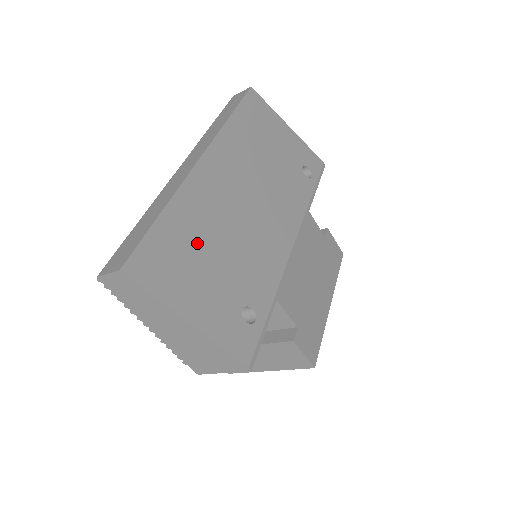
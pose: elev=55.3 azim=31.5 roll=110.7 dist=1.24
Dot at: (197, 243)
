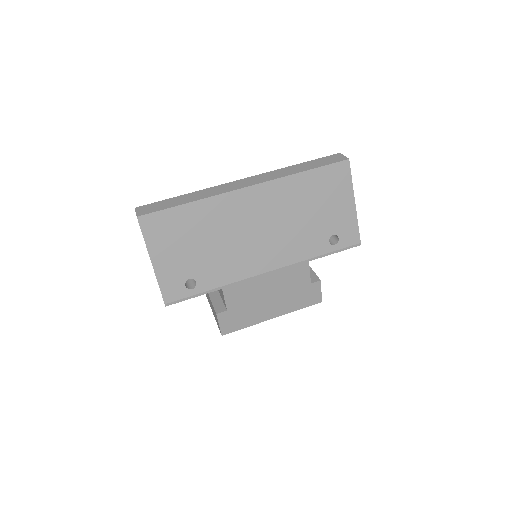
Dot at: (194, 231)
